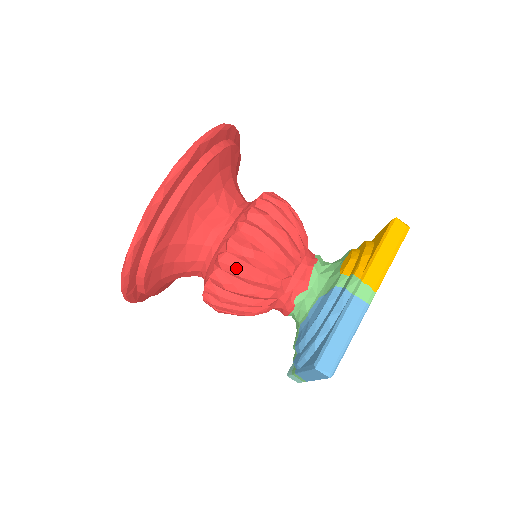
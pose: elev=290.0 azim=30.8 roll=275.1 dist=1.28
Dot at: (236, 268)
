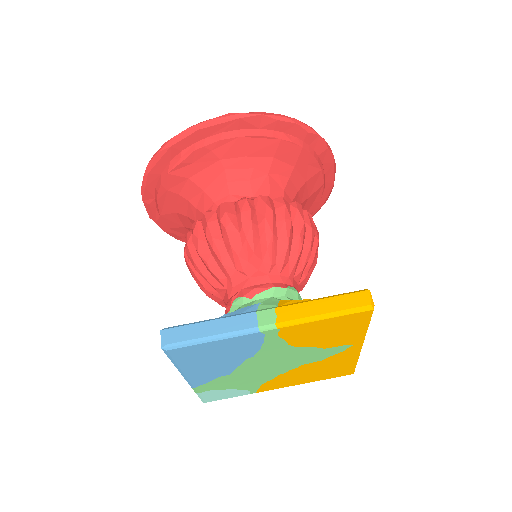
Dot at: (208, 226)
